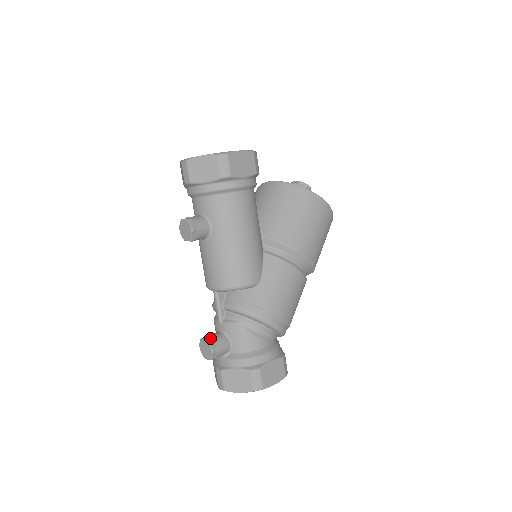
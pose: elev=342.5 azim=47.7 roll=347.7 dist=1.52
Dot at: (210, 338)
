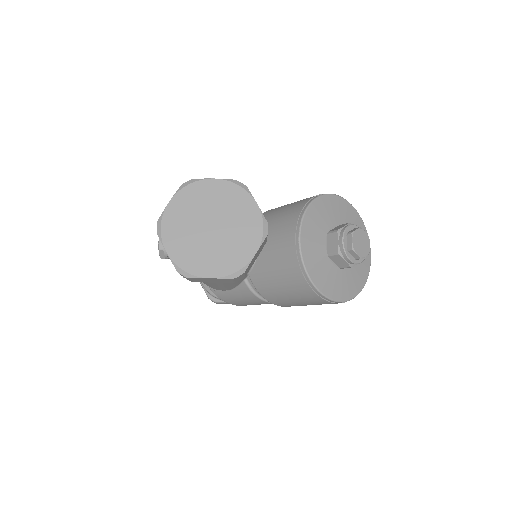
Dot at: occluded
